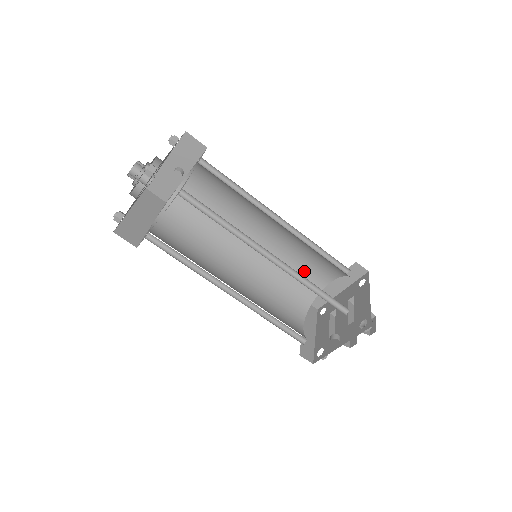
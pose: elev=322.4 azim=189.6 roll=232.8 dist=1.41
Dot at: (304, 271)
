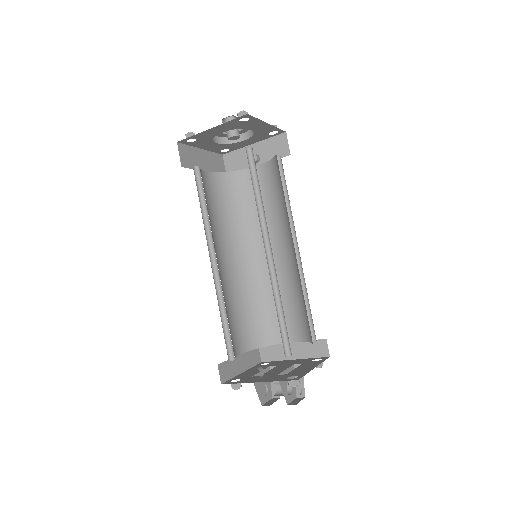
Dot at: occluded
